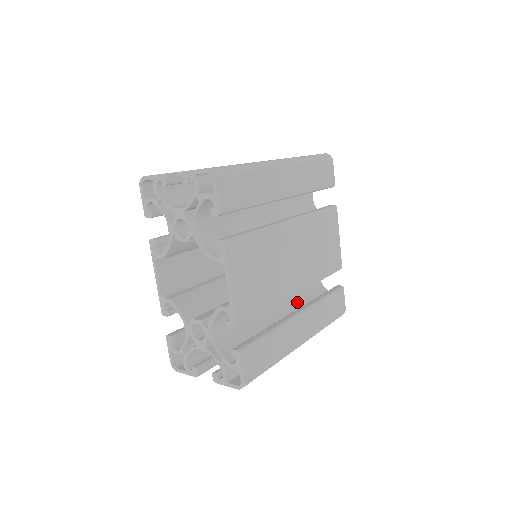
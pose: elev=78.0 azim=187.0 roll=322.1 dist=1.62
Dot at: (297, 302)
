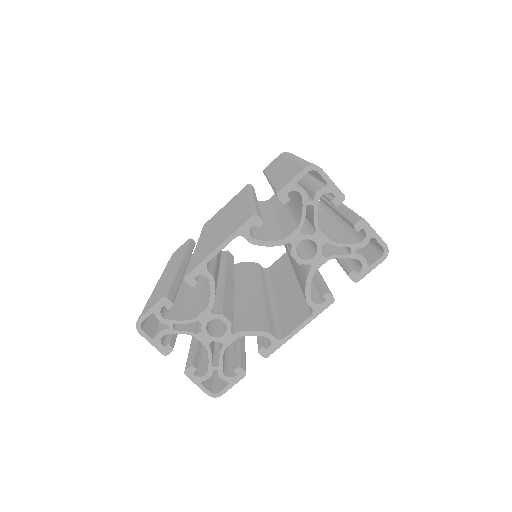
Dot at: occluded
